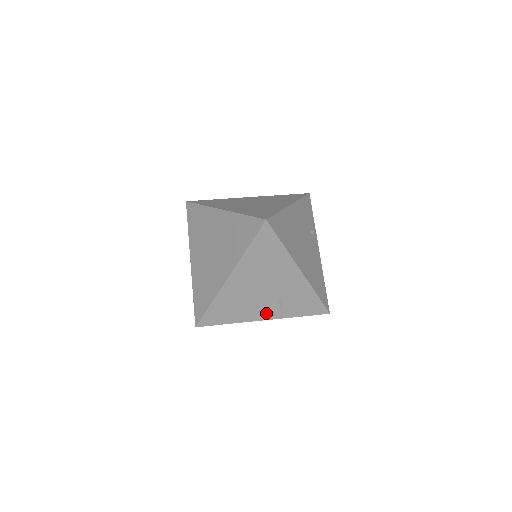
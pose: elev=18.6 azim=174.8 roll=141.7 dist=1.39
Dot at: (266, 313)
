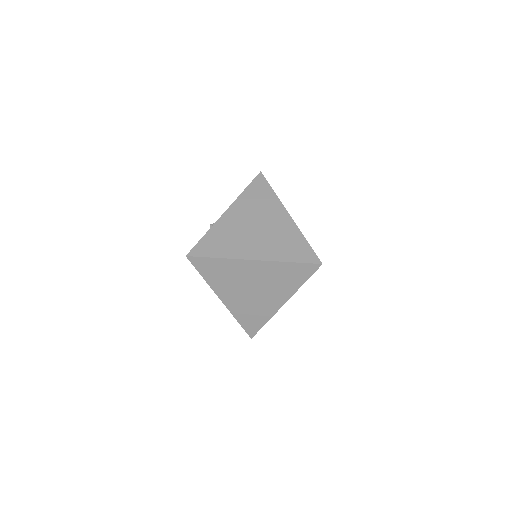
Dot at: occluded
